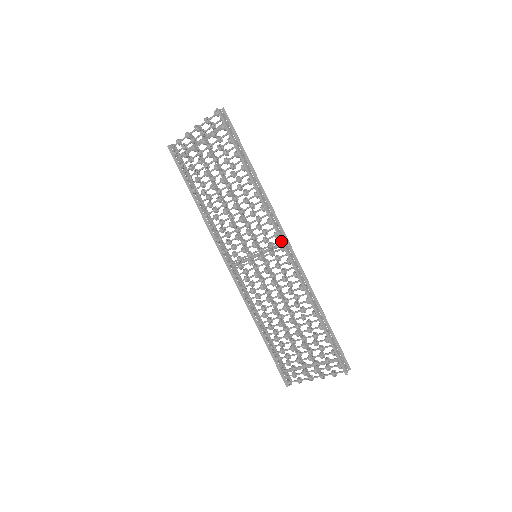
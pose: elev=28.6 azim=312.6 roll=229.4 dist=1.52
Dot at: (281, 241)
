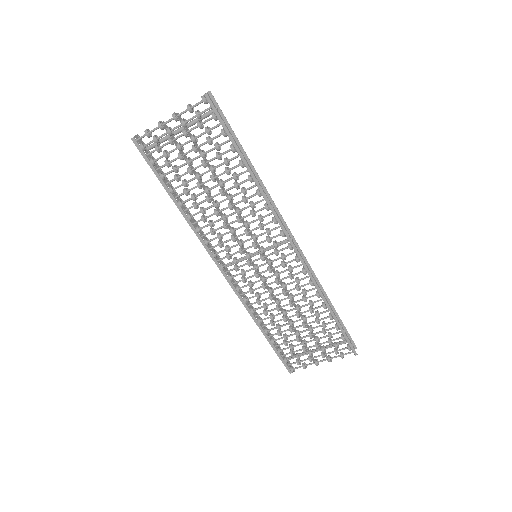
Dot at: (289, 240)
